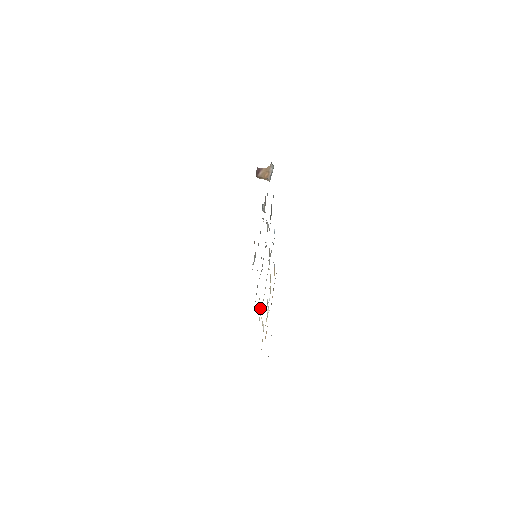
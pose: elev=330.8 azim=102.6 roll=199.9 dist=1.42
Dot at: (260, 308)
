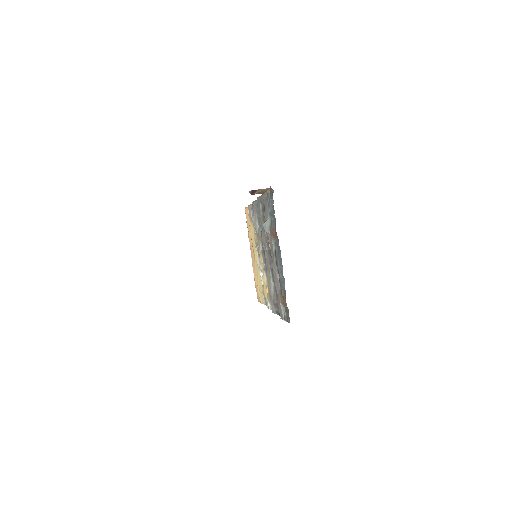
Dot at: (268, 297)
